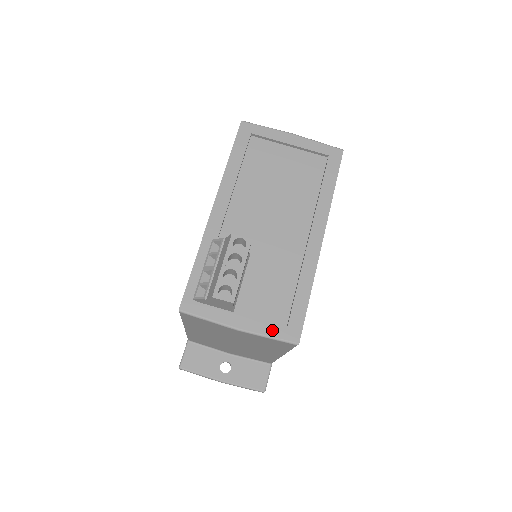
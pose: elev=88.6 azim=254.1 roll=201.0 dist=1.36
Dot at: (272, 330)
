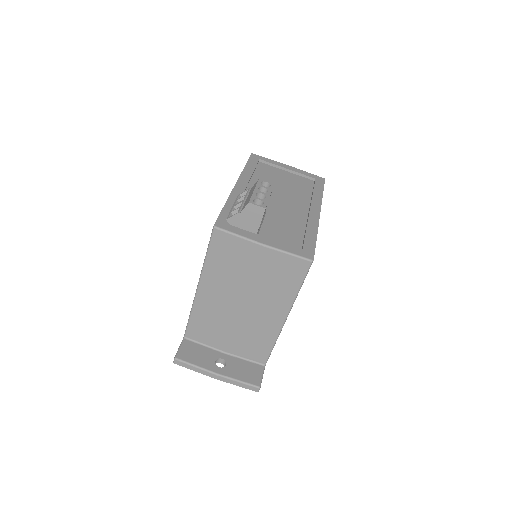
Dot at: (291, 249)
